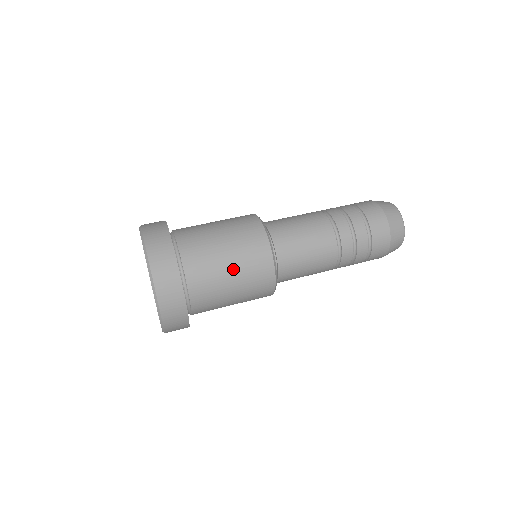
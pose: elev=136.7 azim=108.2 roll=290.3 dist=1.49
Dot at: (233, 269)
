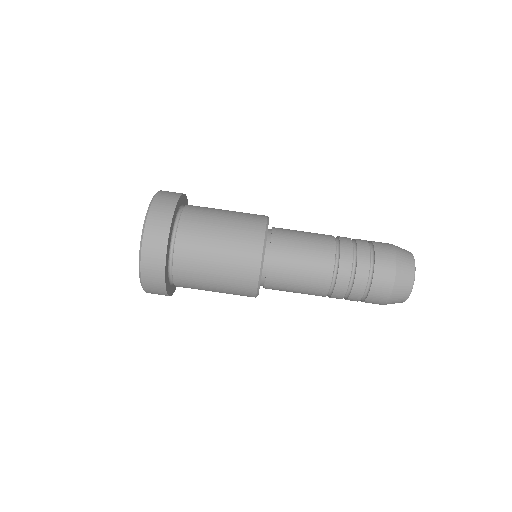
Dot at: (220, 255)
